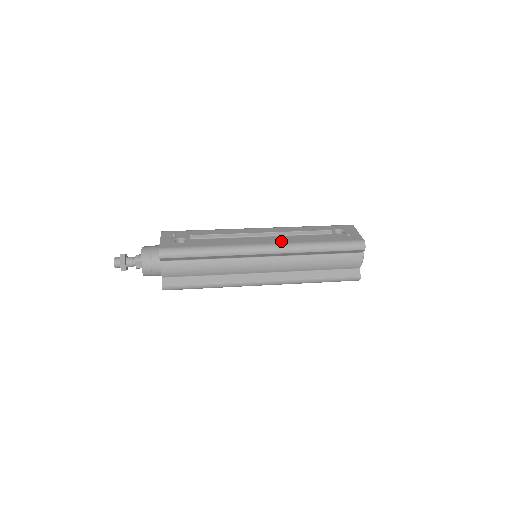
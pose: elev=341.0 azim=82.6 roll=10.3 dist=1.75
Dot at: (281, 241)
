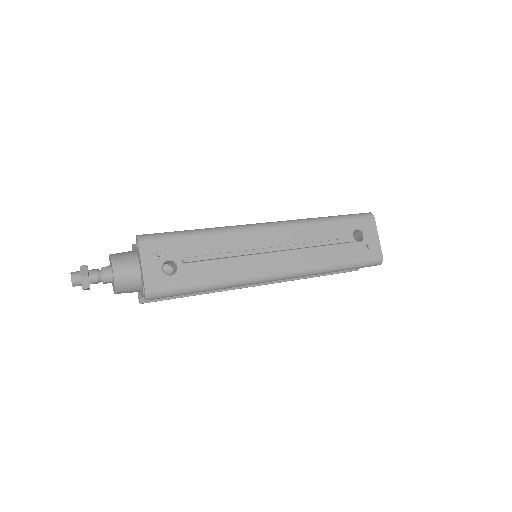
Dot at: (295, 264)
